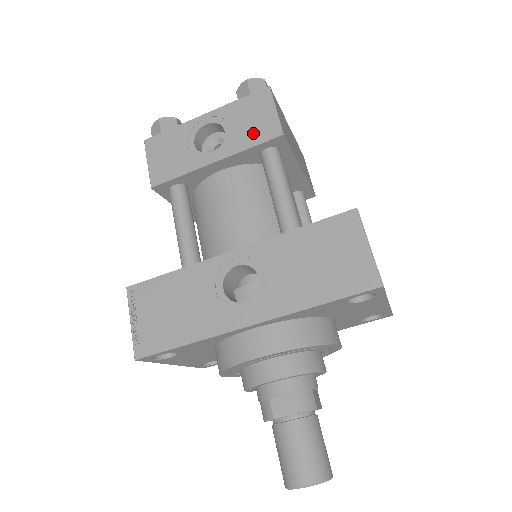
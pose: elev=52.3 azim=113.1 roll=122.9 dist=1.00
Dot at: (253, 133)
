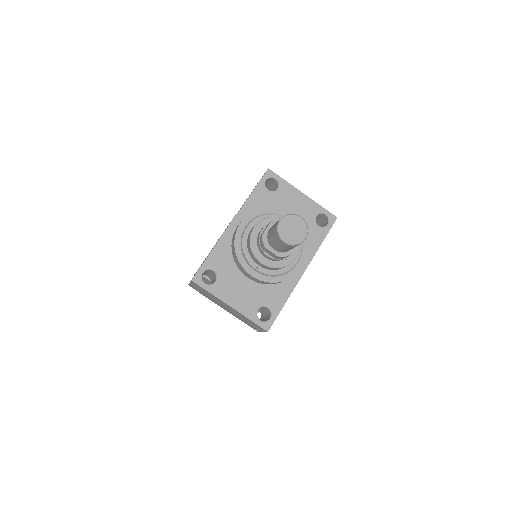
Dot at: occluded
